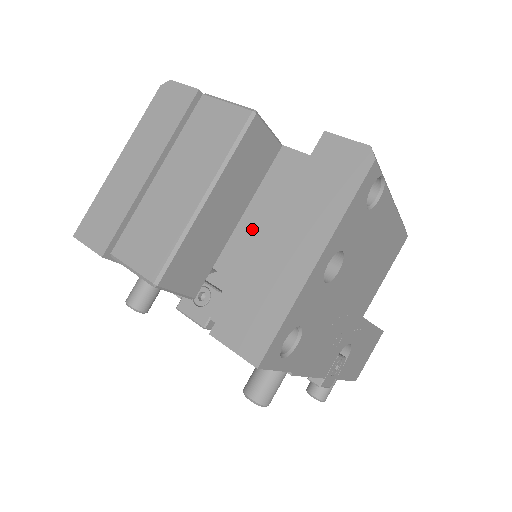
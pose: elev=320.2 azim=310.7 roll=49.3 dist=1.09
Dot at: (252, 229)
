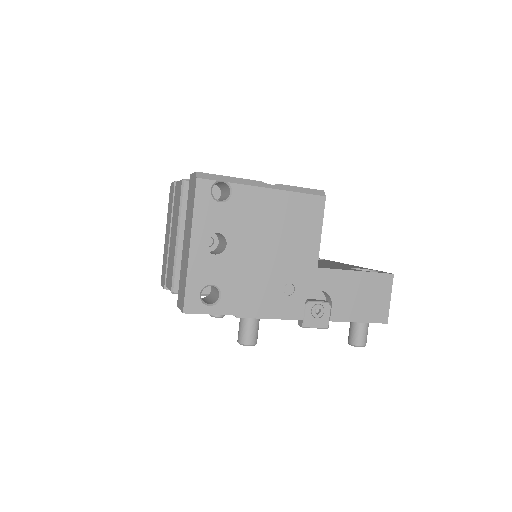
Dot at: occluded
